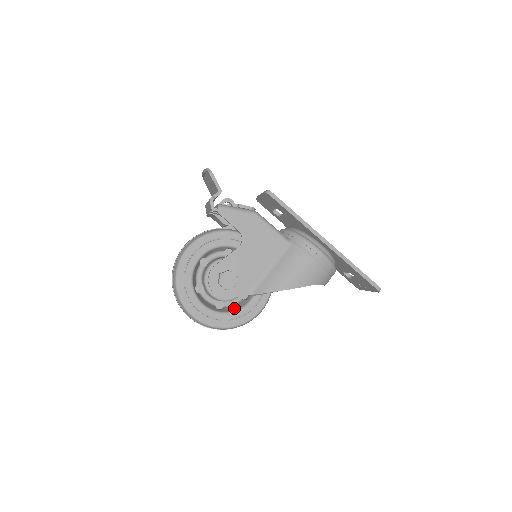
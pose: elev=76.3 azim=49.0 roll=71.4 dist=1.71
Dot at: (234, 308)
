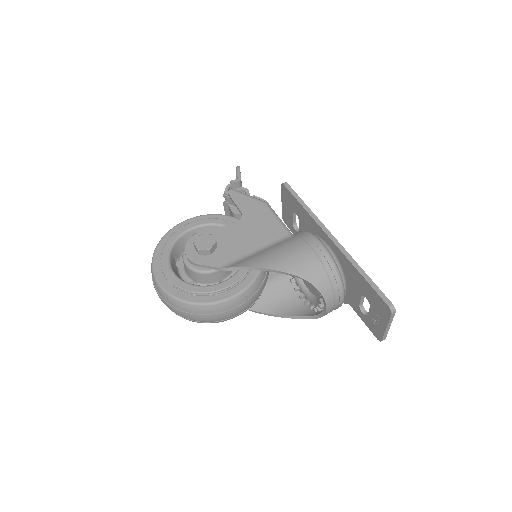
Dot at: occluded
